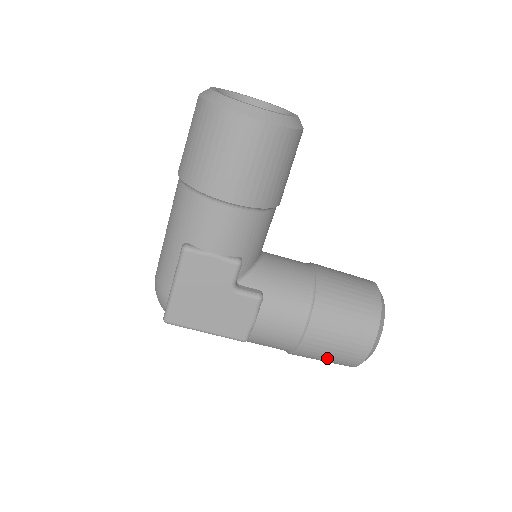
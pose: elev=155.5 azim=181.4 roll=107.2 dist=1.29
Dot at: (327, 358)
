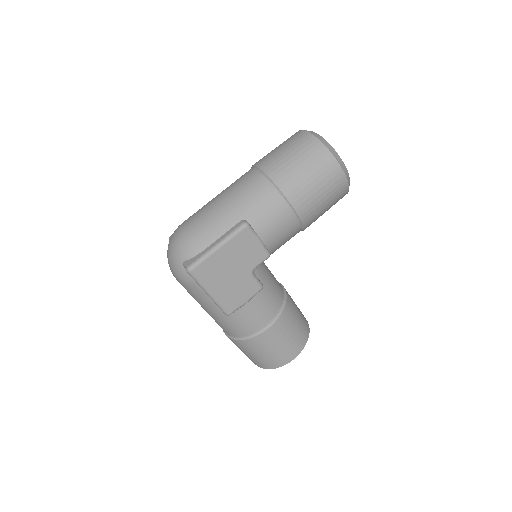
Dot at: (262, 354)
